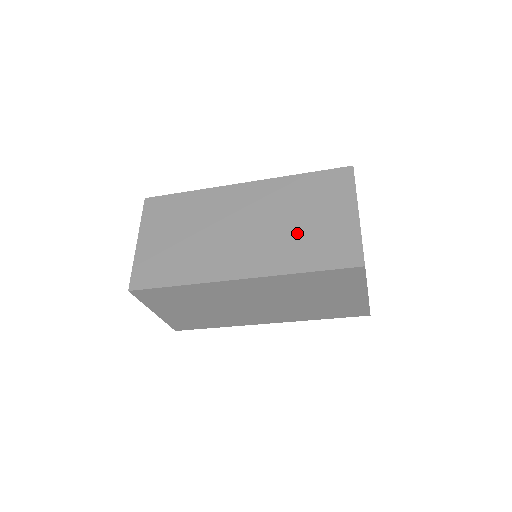
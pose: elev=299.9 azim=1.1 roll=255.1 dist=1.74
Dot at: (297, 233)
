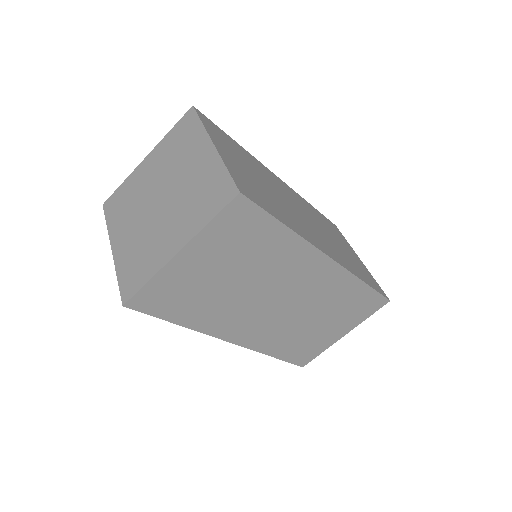
Dot at: (303, 330)
